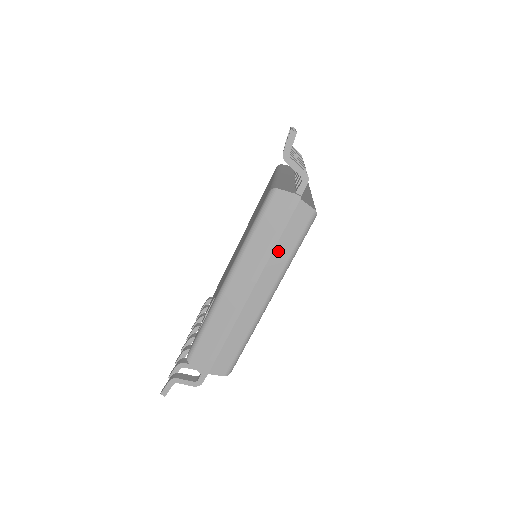
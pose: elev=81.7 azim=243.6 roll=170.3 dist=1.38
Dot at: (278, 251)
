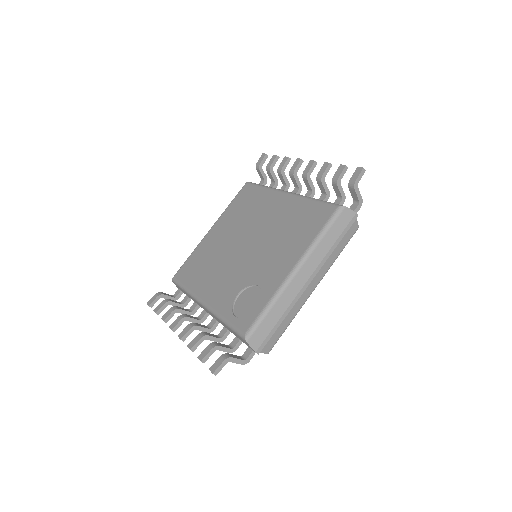
Dot at: (333, 253)
